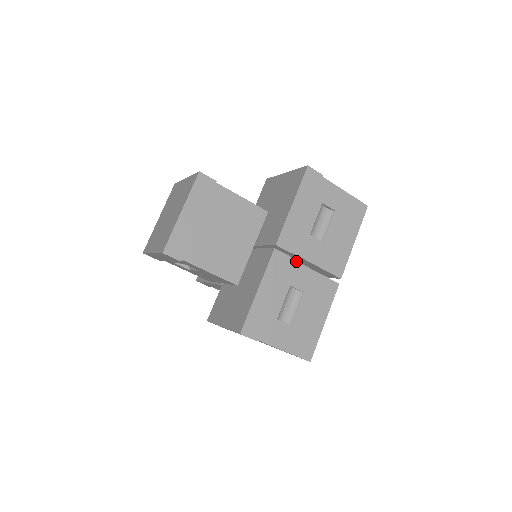
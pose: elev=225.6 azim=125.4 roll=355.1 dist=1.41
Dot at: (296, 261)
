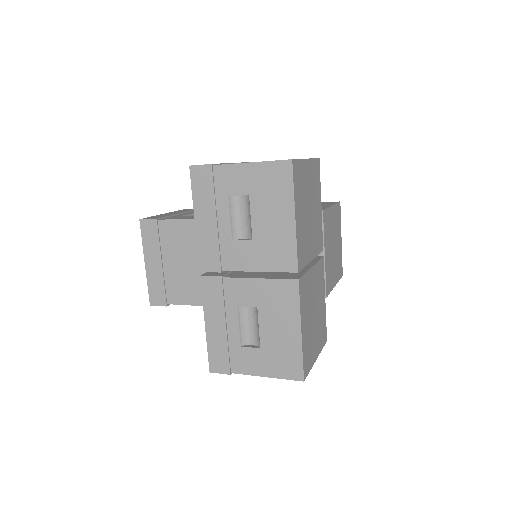
Dot at: (231, 278)
